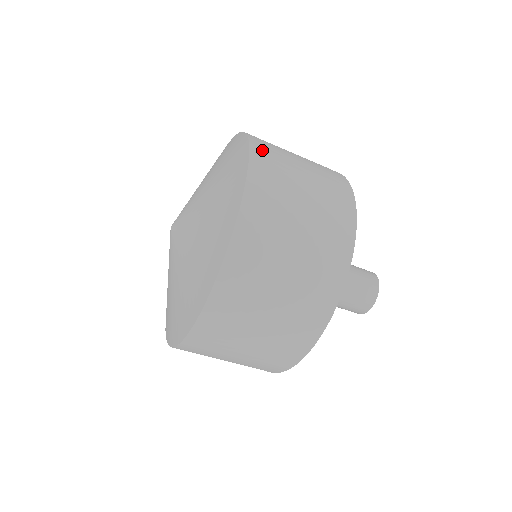
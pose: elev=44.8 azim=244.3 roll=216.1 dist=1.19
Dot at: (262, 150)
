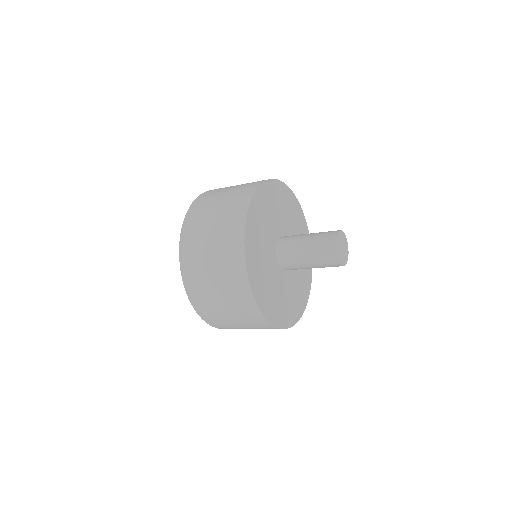
Dot at: (187, 239)
